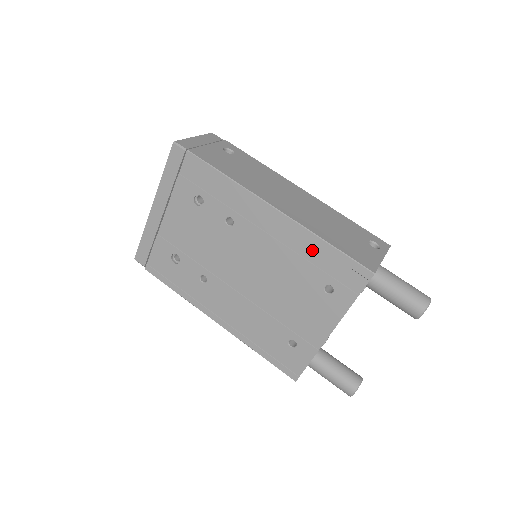
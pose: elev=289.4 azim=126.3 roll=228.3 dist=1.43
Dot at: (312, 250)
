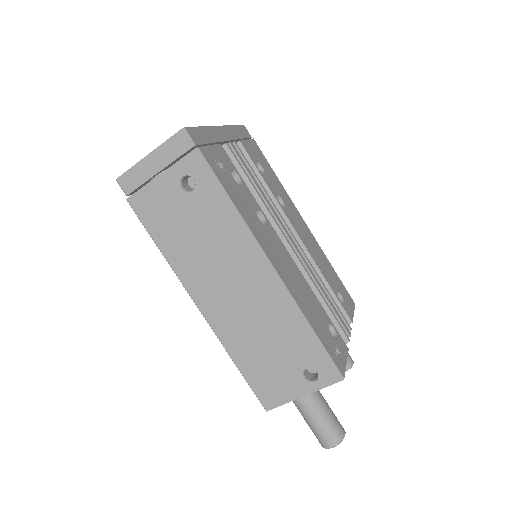
Dot at: occluded
